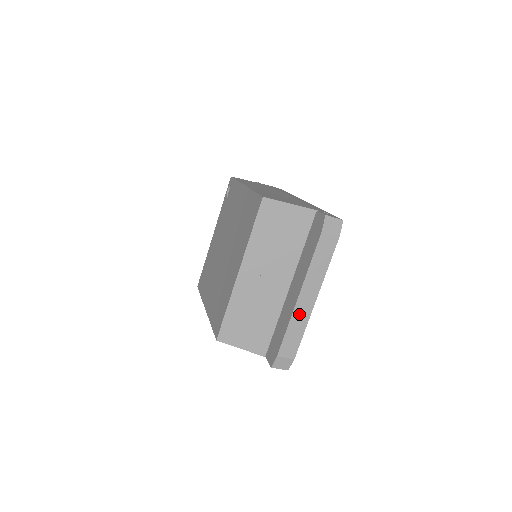
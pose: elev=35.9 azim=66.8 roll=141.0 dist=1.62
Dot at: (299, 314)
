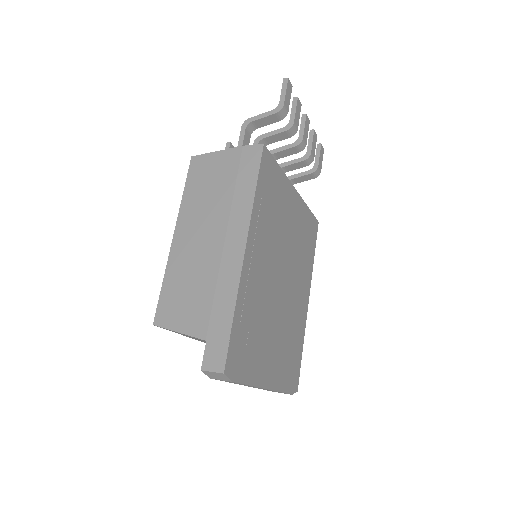
Dot at: occluded
